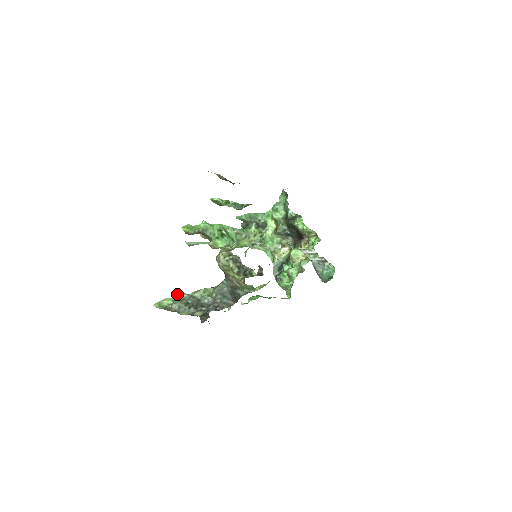
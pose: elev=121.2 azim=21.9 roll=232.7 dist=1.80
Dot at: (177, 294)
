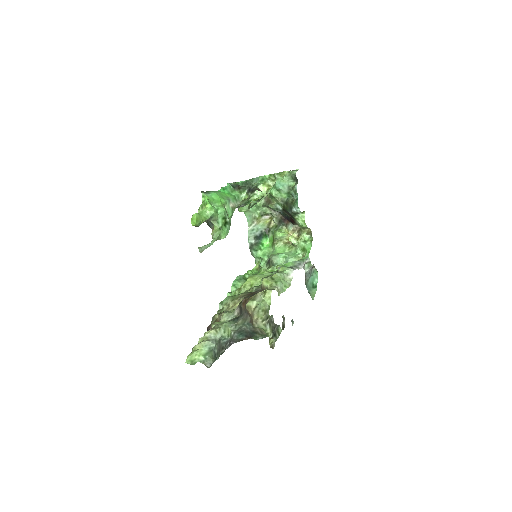
Dot at: (205, 343)
